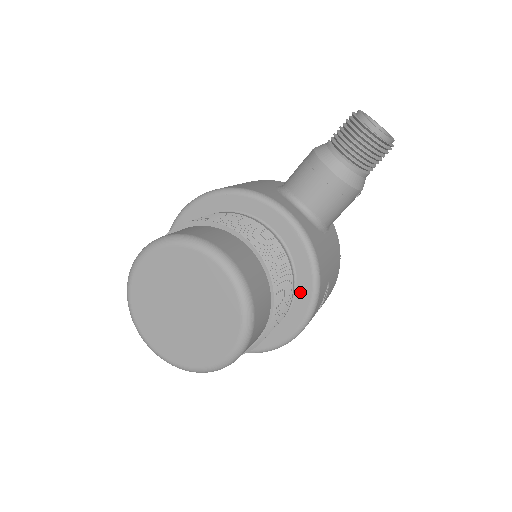
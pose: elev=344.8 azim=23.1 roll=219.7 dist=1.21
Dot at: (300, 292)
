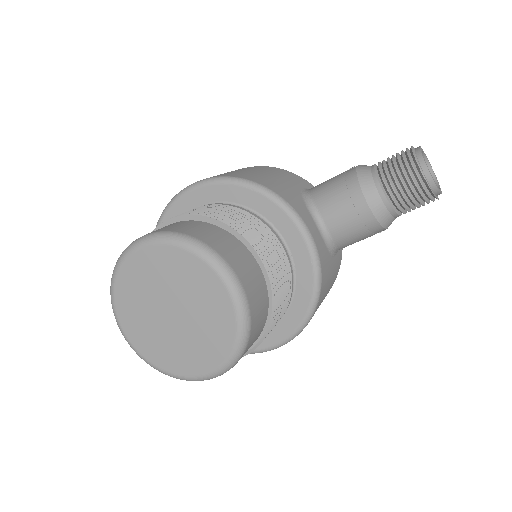
Dot at: (291, 314)
